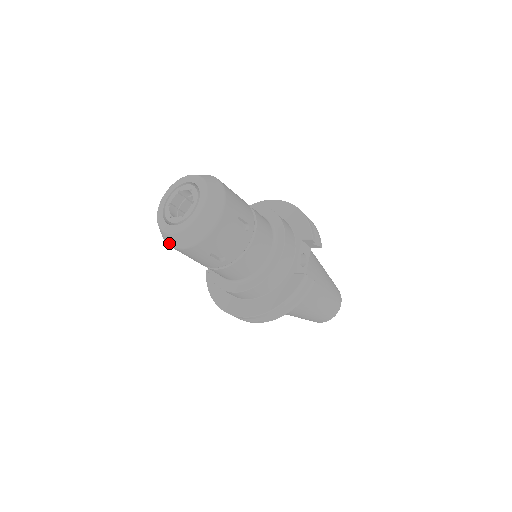
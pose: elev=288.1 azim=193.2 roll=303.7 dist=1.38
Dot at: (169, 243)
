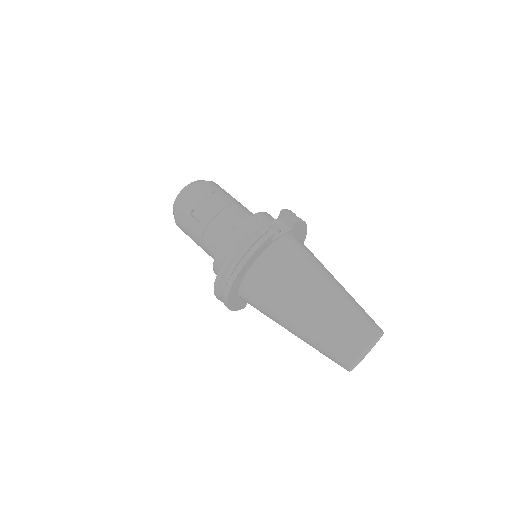
Dot at: occluded
